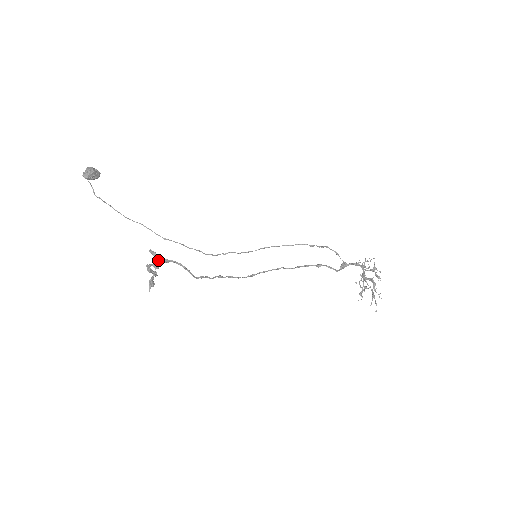
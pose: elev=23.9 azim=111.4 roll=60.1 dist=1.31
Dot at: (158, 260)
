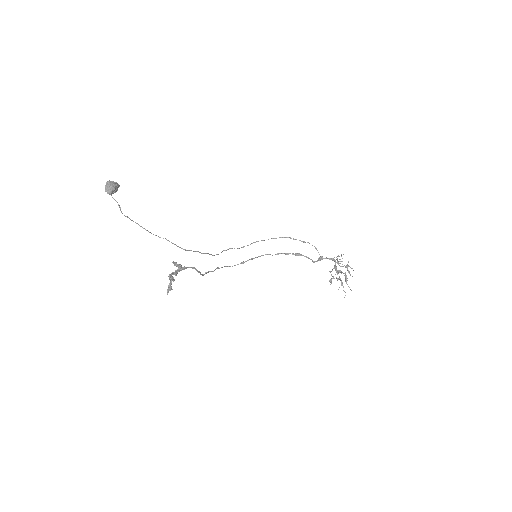
Dot at: (179, 270)
